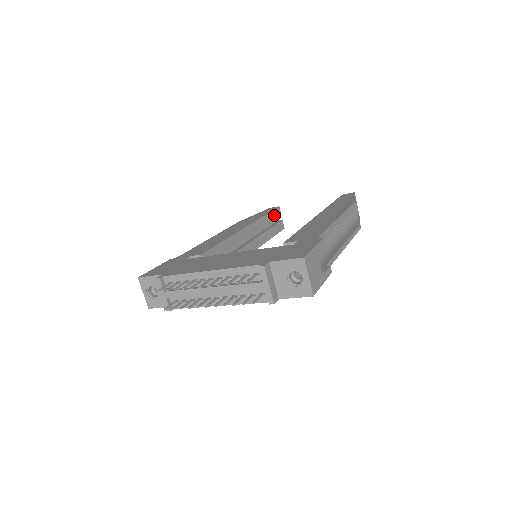
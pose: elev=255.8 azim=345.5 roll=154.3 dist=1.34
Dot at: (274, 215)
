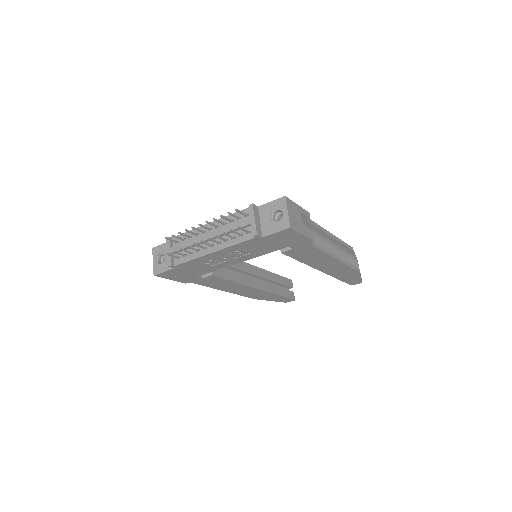
Dot at: (286, 282)
